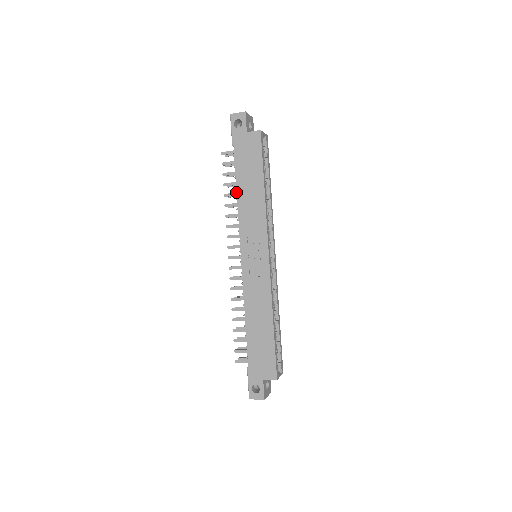
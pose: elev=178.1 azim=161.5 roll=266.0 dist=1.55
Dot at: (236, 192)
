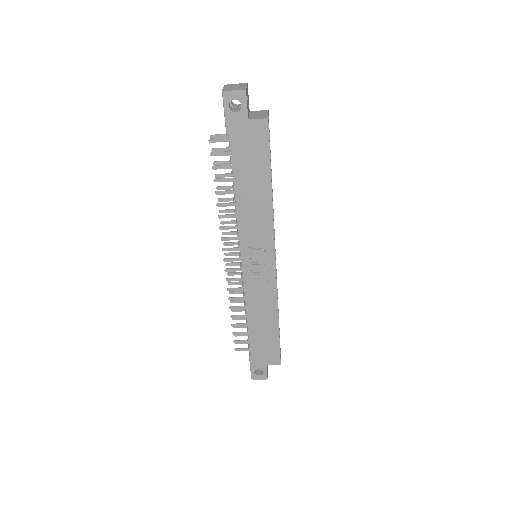
Dot at: (232, 190)
